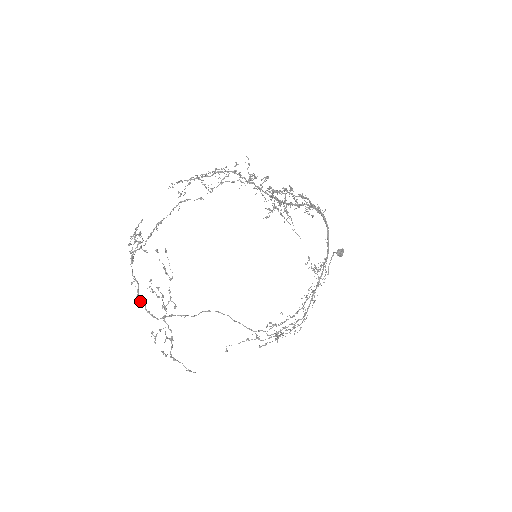
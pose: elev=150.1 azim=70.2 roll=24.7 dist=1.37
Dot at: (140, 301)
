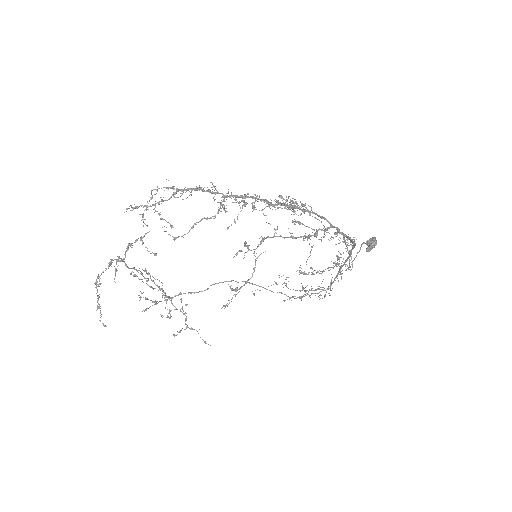
Dot at: occluded
